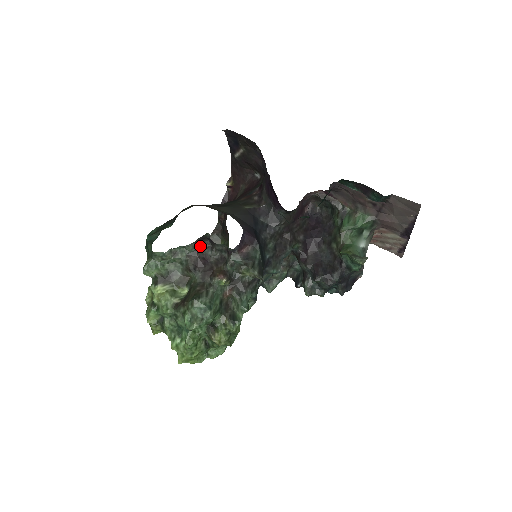
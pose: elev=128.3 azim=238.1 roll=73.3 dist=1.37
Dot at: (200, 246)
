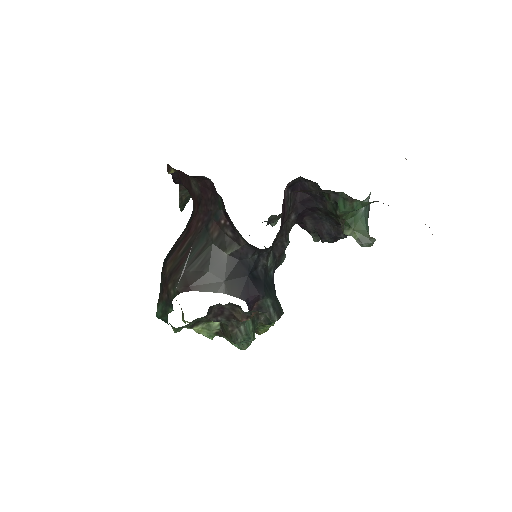
Dot at: (209, 308)
